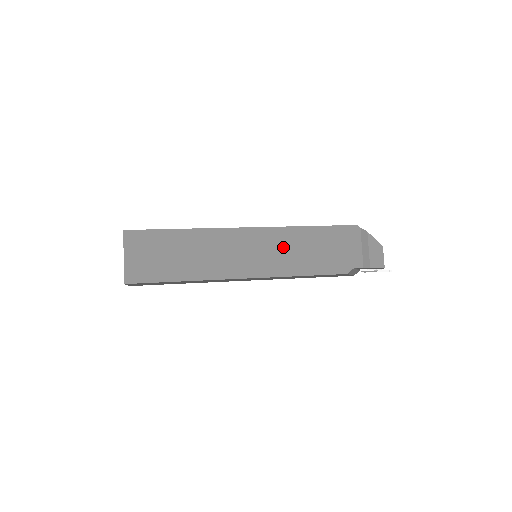
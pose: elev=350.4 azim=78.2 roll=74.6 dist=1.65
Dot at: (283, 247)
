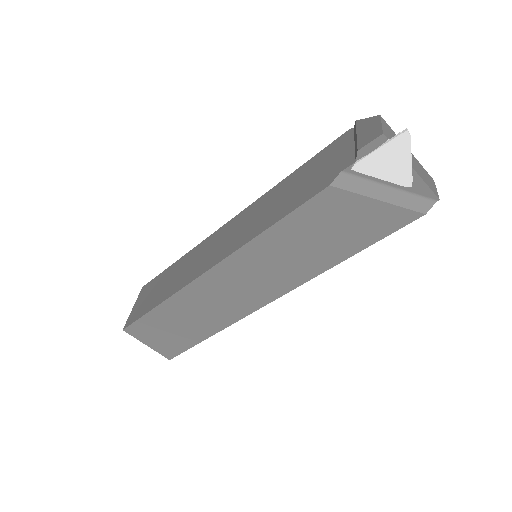
Dot at: (255, 215)
